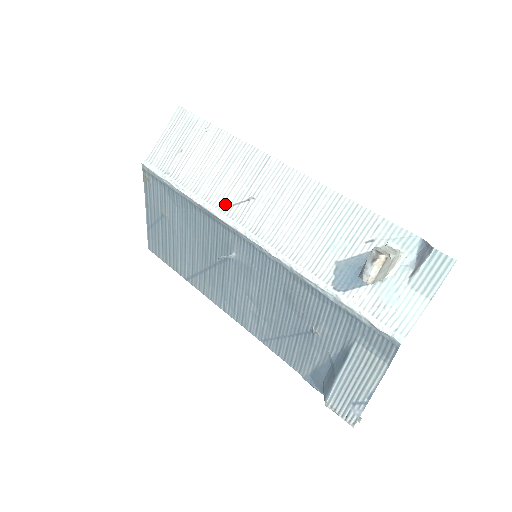
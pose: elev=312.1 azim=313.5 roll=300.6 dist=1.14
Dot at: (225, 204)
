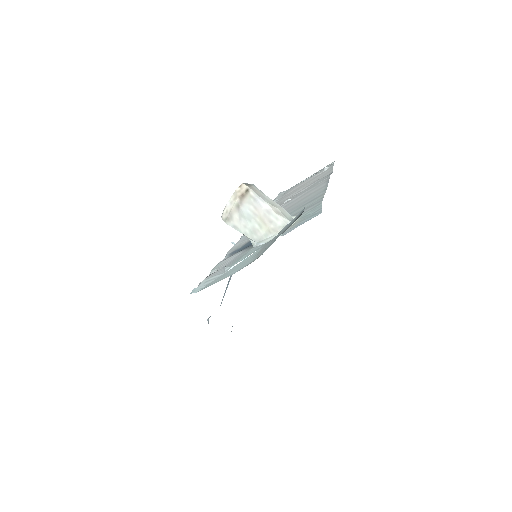
Dot at: occluded
